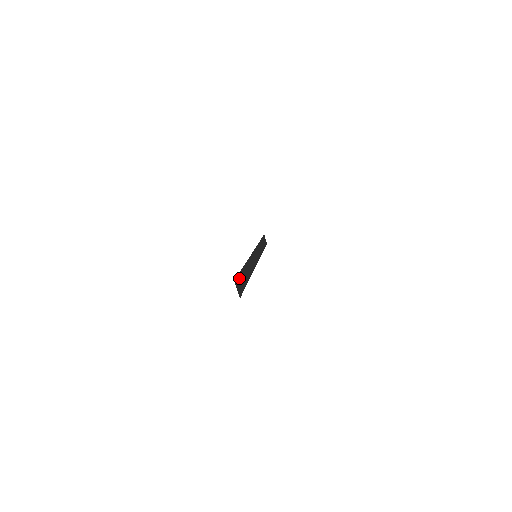
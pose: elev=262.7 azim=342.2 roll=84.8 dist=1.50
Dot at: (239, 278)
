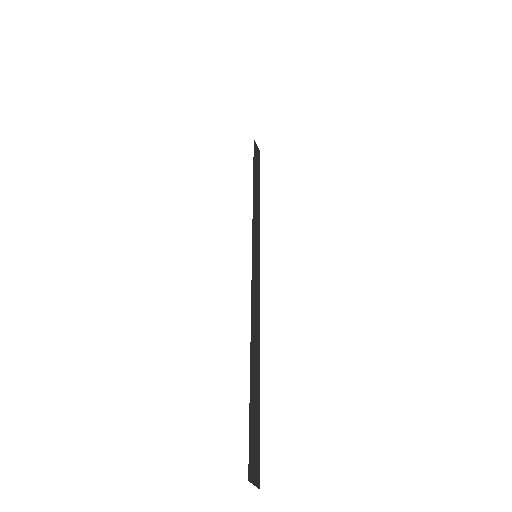
Dot at: (251, 434)
